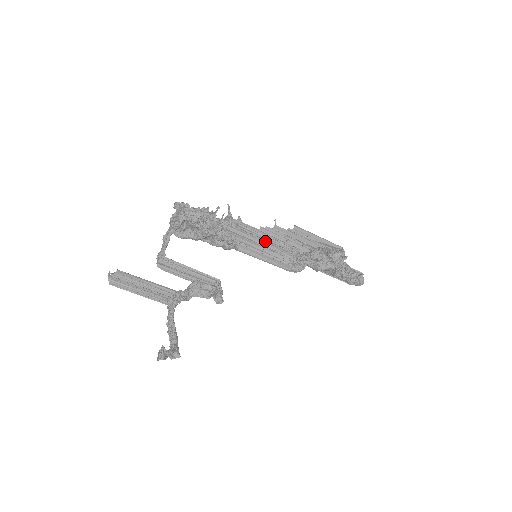
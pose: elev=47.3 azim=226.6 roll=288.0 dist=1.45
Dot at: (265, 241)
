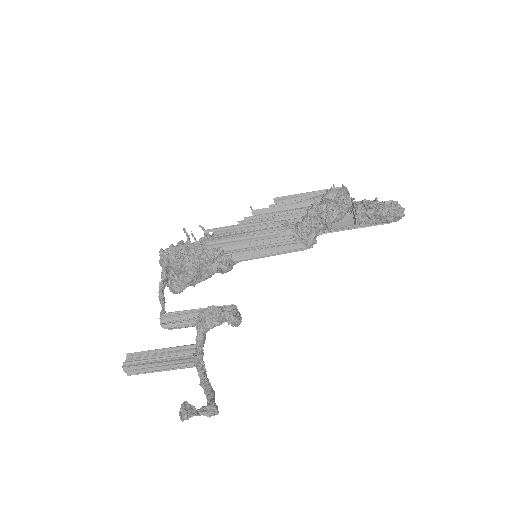
Dot at: (252, 233)
